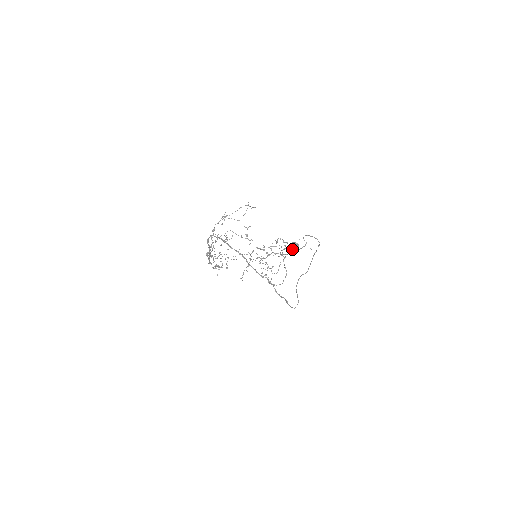
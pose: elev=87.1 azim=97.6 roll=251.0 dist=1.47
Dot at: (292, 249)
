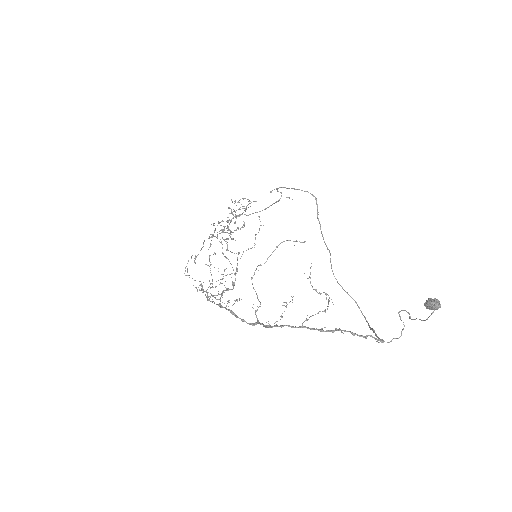
Dot at: occluded
